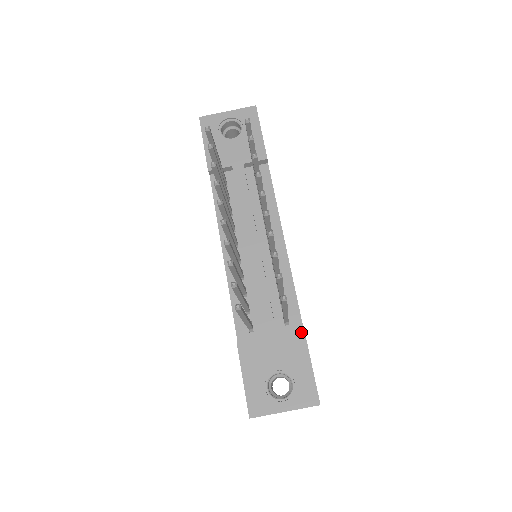
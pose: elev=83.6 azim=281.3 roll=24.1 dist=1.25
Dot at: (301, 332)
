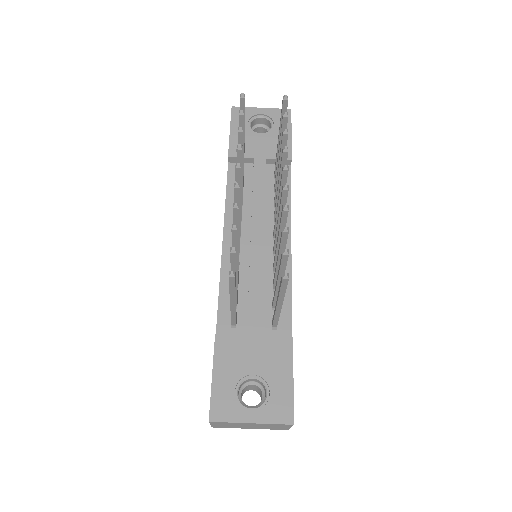
Dot at: (289, 339)
